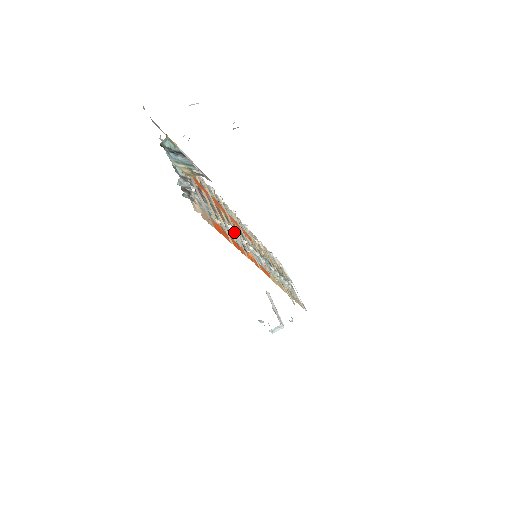
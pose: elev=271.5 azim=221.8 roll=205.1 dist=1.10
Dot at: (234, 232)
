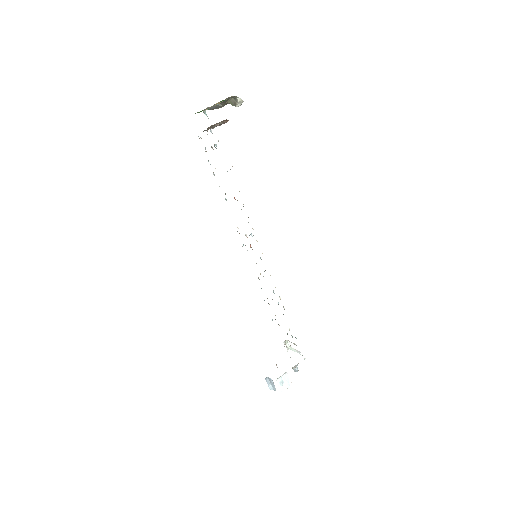
Dot at: occluded
